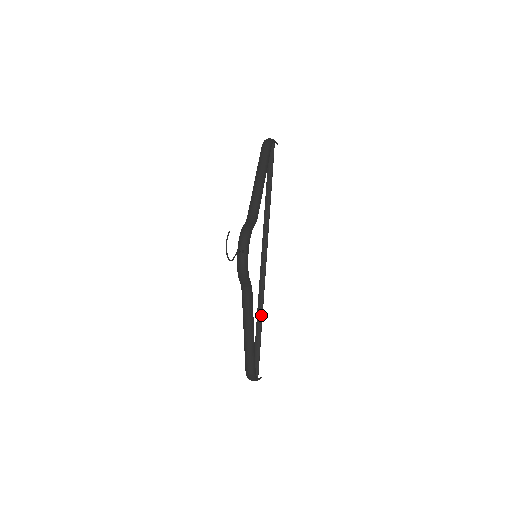
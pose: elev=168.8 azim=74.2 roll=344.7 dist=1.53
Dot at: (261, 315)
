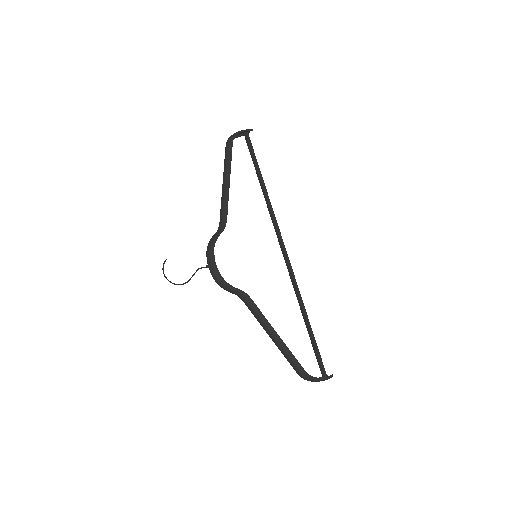
Dot at: (303, 309)
